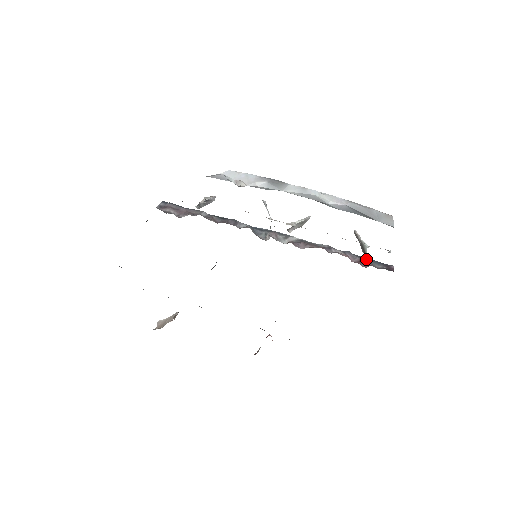
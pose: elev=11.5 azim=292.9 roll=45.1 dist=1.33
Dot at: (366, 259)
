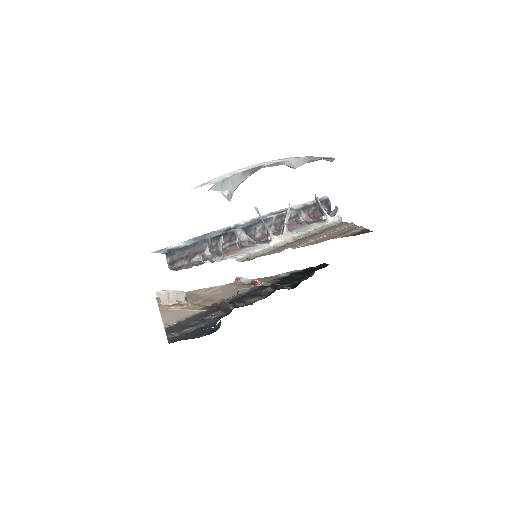
Dot at: (317, 209)
